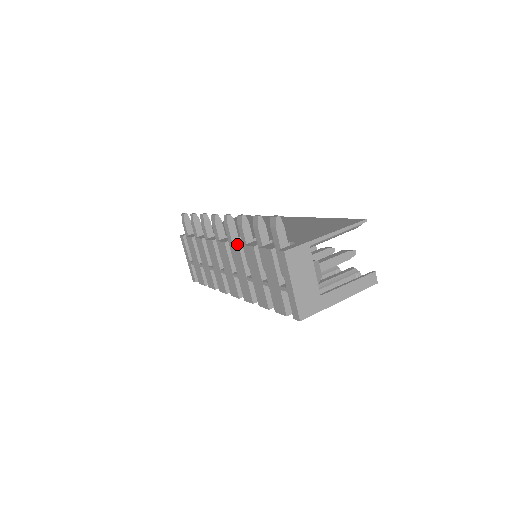
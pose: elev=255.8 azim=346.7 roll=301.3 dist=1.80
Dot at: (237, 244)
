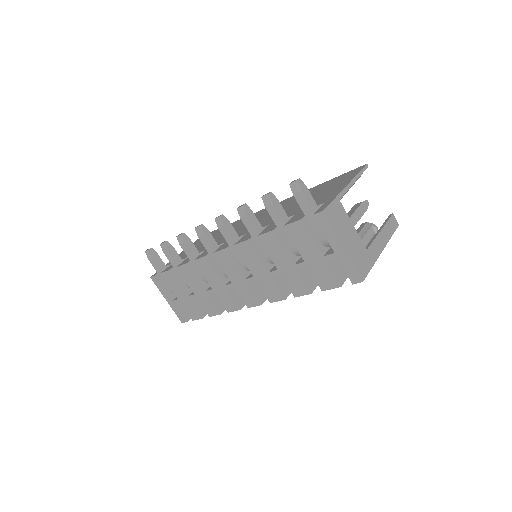
Dot at: (247, 240)
